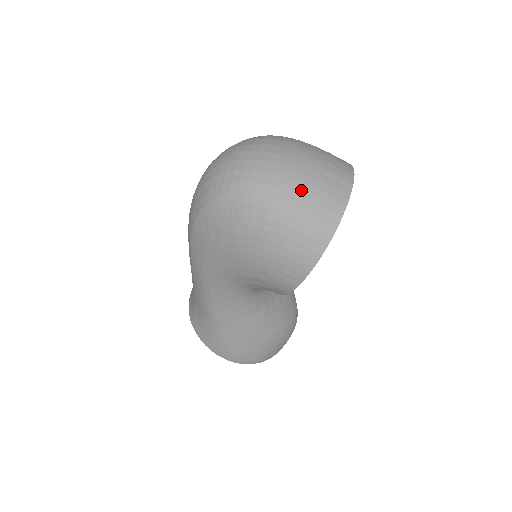
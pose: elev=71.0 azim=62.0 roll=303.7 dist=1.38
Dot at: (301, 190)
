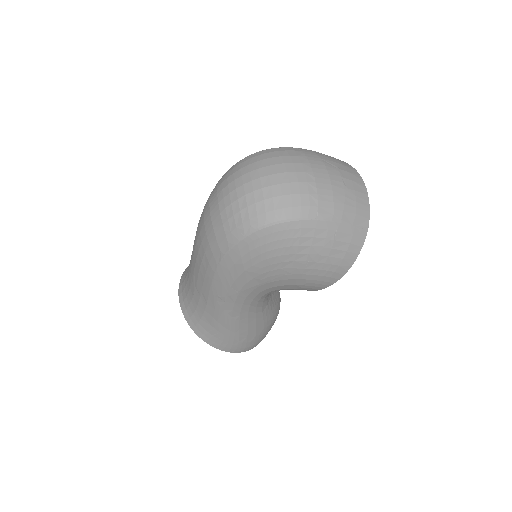
Dot at: (337, 204)
